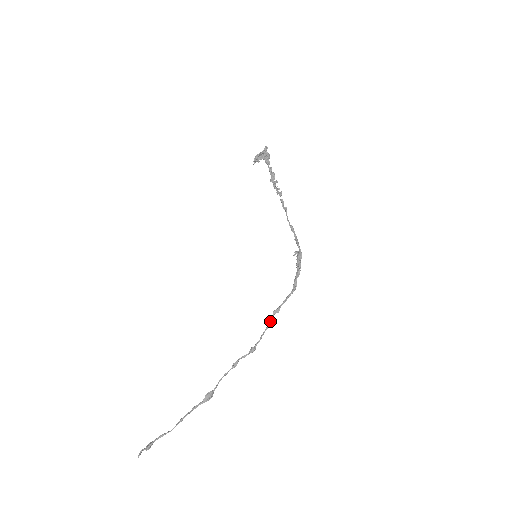
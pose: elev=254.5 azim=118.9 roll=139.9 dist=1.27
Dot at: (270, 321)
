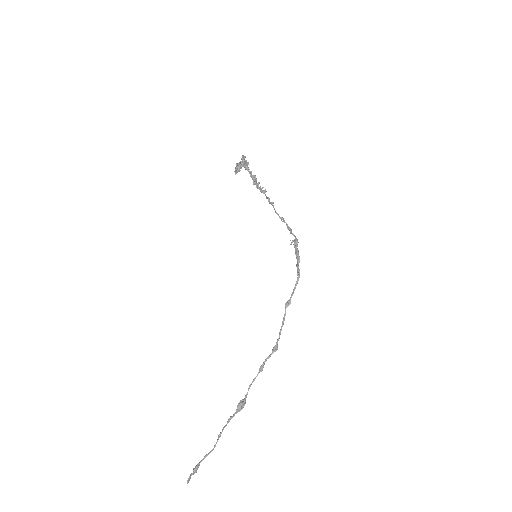
Dot at: (284, 315)
